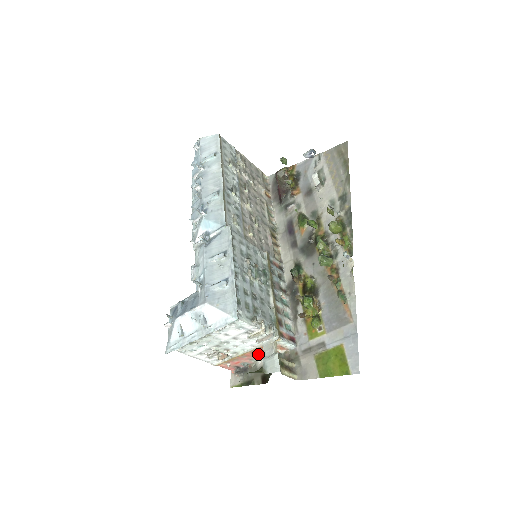
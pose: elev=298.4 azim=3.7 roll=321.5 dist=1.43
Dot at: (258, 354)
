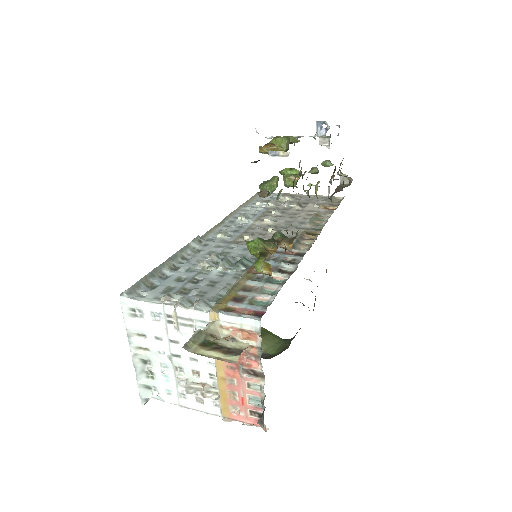
Dot at: (239, 366)
